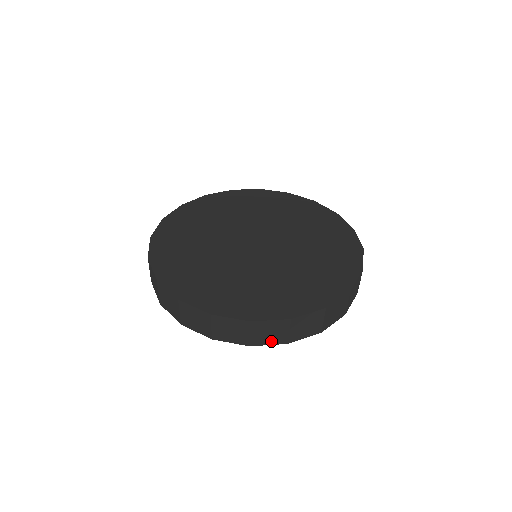
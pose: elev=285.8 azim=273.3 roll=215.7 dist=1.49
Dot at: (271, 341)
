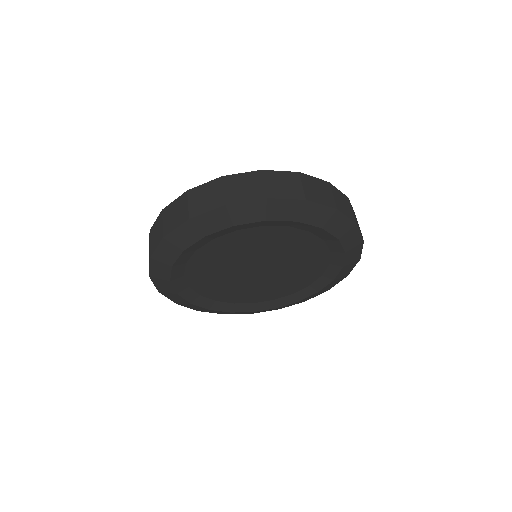
Dot at: (287, 195)
